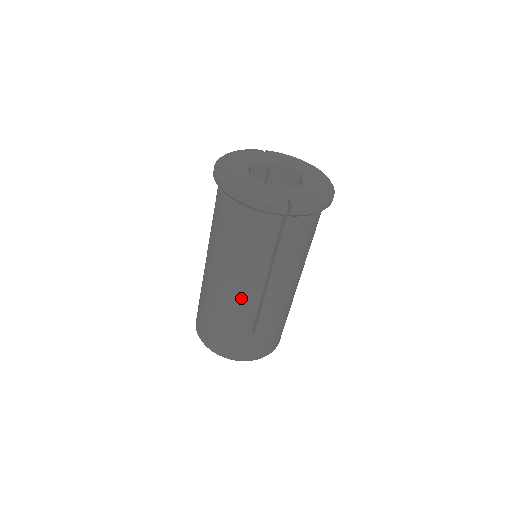
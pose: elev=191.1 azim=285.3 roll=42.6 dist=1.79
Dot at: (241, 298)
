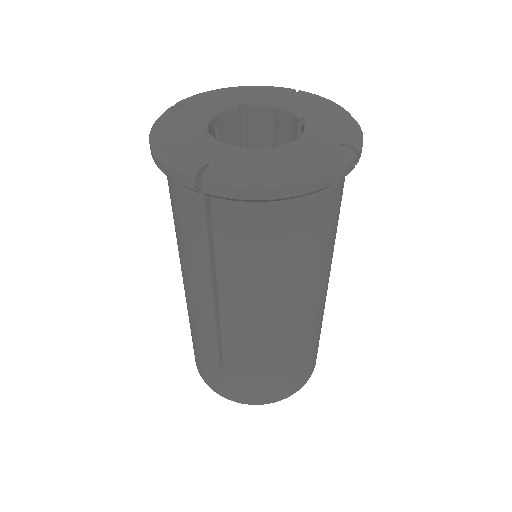
Dot at: (305, 318)
